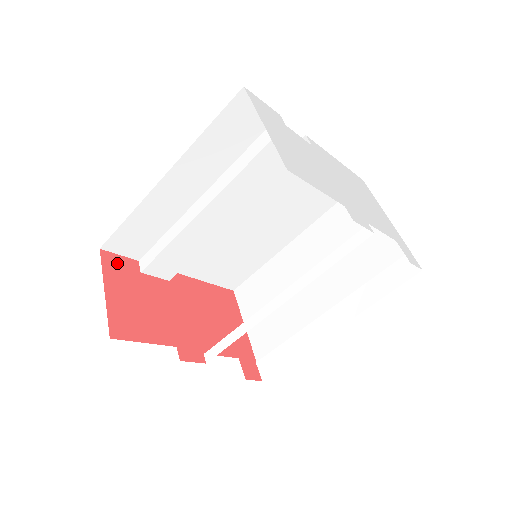
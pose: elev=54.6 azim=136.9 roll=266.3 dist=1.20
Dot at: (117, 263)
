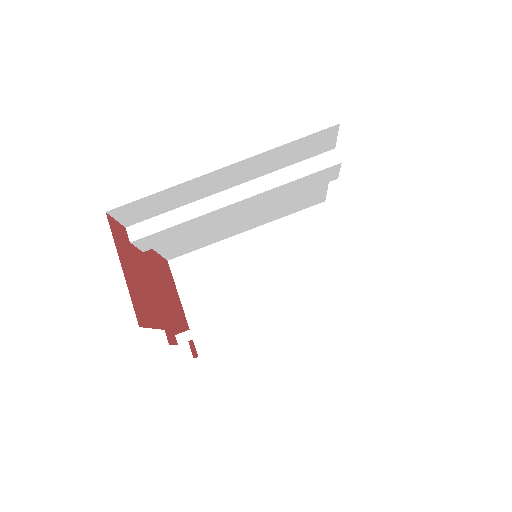
Dot at: (118, 231)
